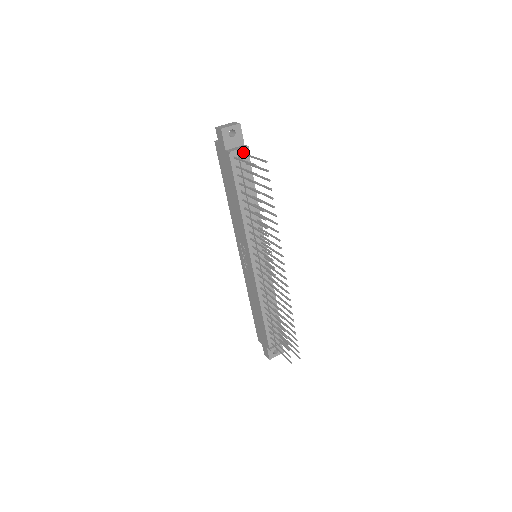
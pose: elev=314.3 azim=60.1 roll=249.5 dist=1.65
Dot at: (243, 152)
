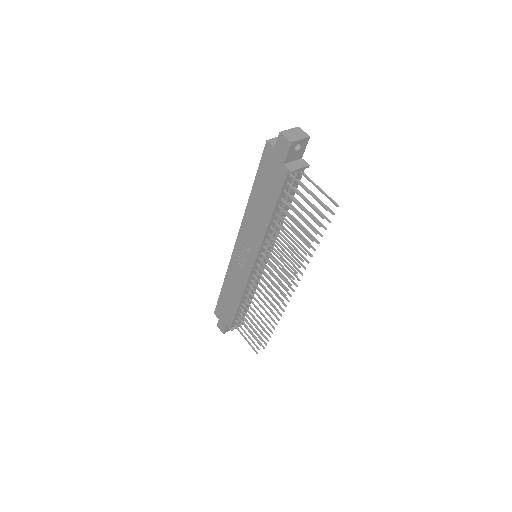
Dot at: occluded
